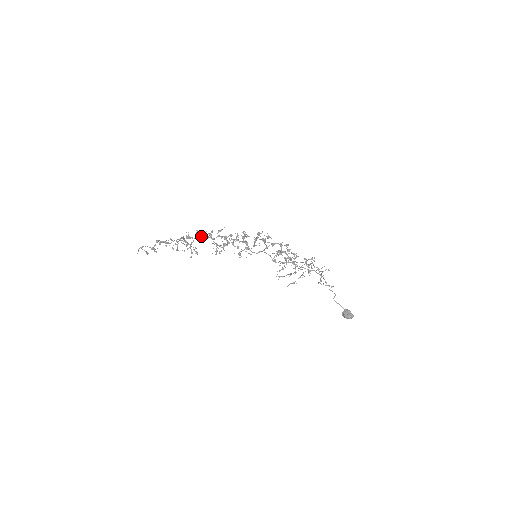
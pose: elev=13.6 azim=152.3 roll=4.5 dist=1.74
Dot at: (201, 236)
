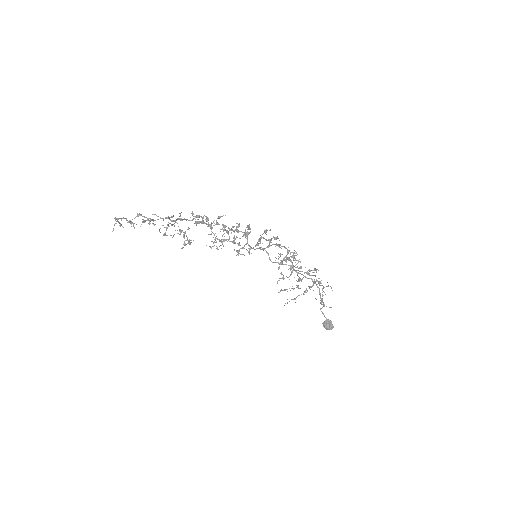
Dot at: occluded
